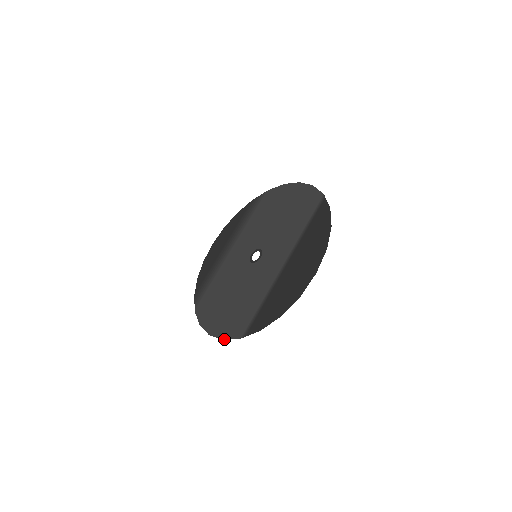
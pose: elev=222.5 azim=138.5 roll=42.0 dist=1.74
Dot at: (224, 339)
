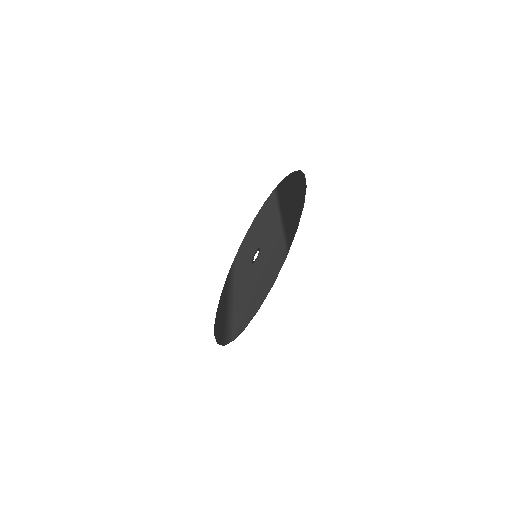
Dot at: (274, 282)
